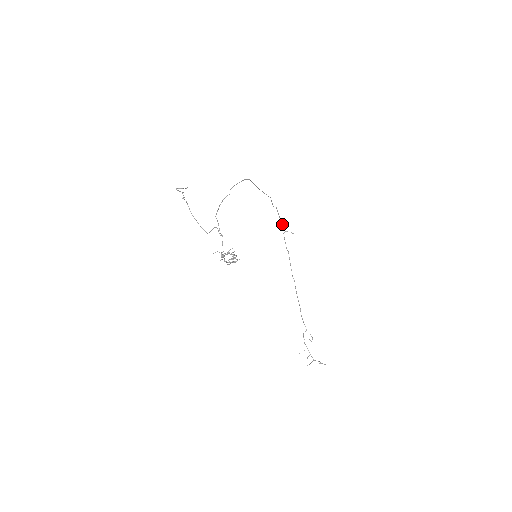
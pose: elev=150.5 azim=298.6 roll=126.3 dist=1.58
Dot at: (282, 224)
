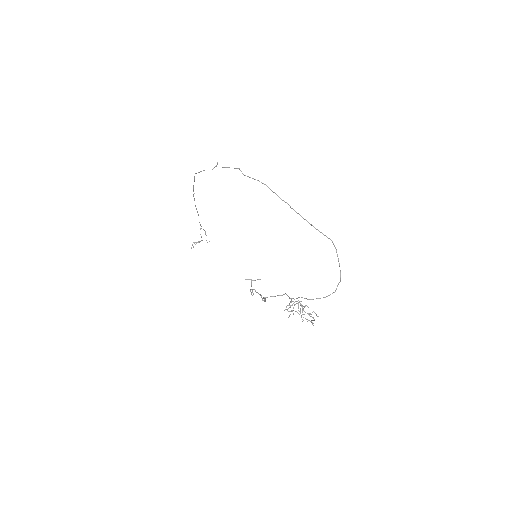
Dot at: occluded
